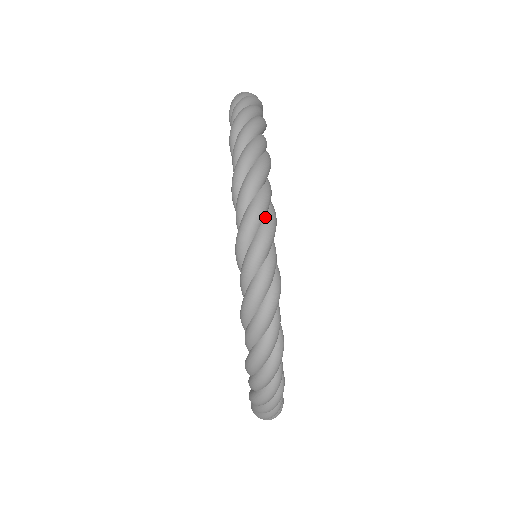
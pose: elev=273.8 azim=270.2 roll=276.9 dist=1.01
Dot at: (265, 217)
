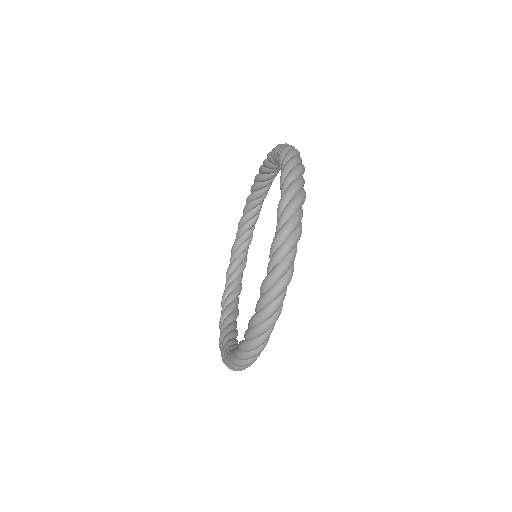
Dot at: (301, 190)
